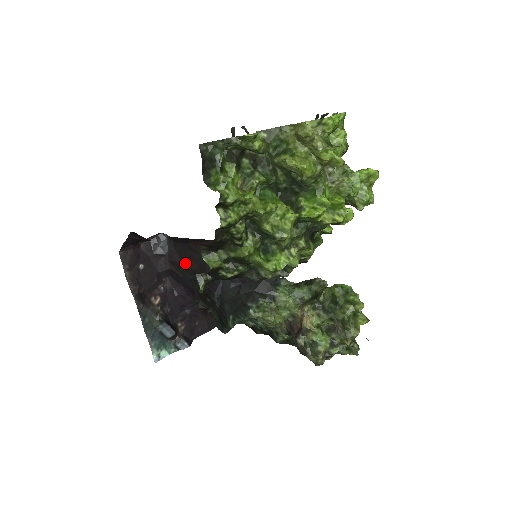
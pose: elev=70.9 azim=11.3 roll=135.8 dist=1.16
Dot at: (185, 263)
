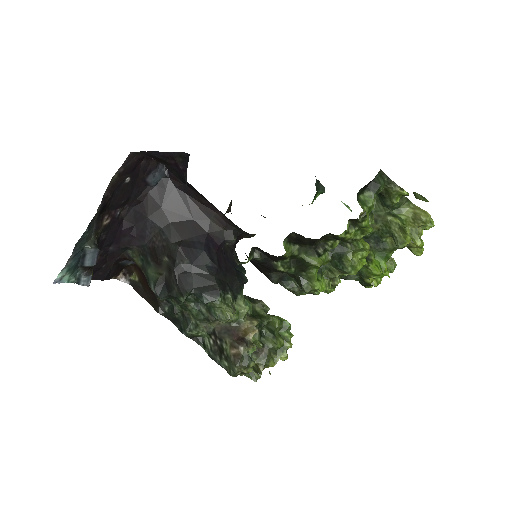
Dot at: (165, 209)
